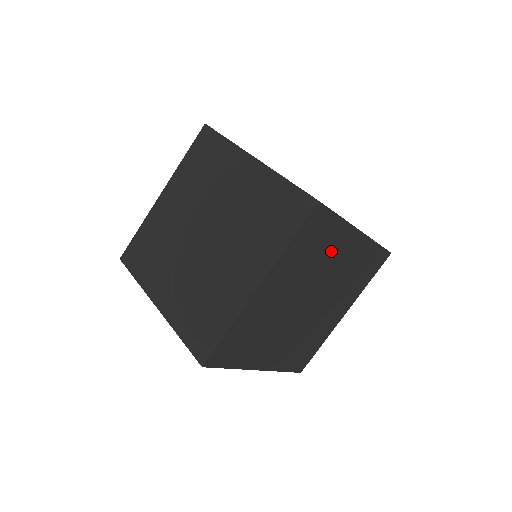
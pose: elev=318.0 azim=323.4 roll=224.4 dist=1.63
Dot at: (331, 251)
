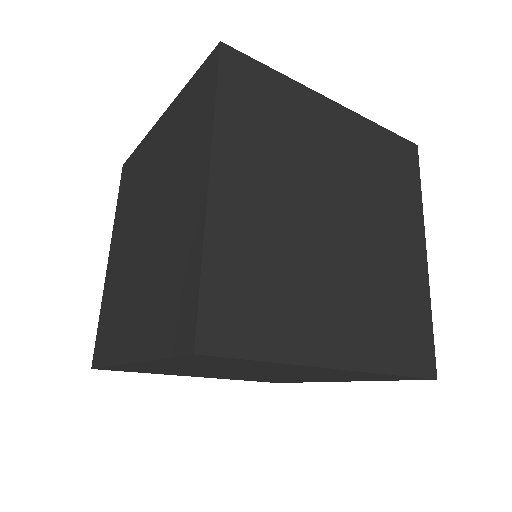
Dot at: (306, 128)
